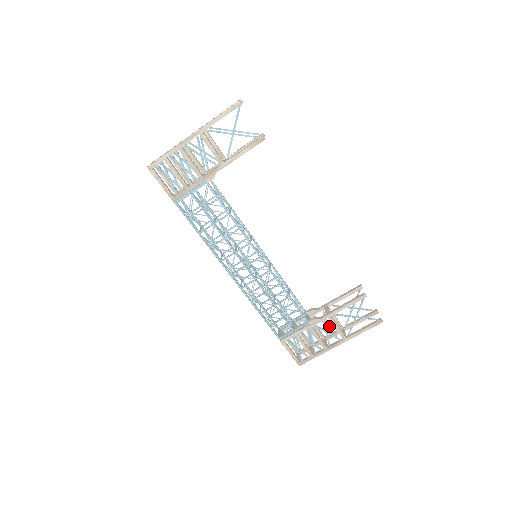
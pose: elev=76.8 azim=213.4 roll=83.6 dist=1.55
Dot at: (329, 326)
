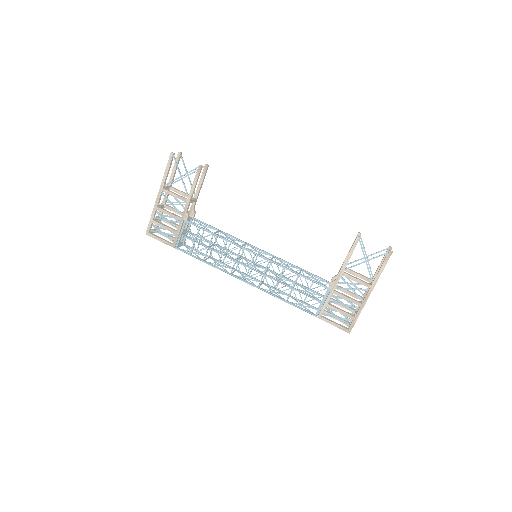
Dot at: occluded
